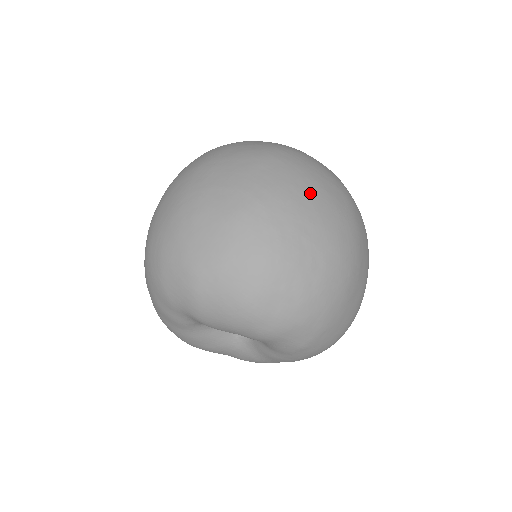
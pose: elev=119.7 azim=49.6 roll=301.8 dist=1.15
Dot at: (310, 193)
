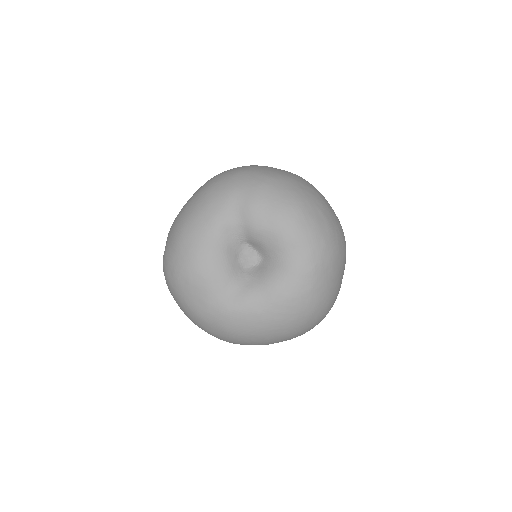
Dot at: occluded
